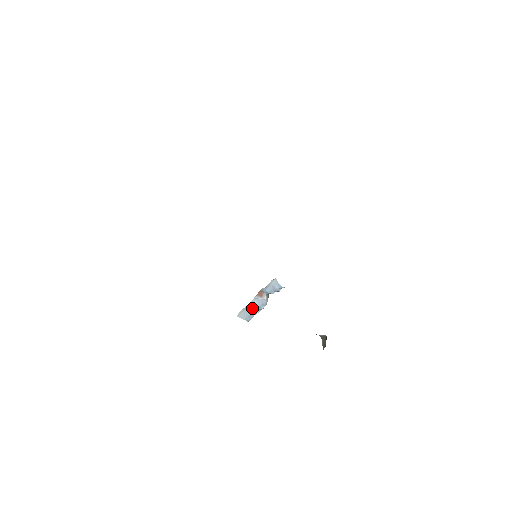
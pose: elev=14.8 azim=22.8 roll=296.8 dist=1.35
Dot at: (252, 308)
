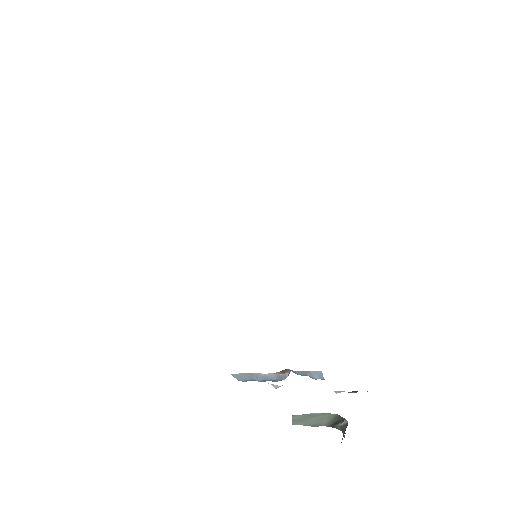
Dot at: (260, 377)
